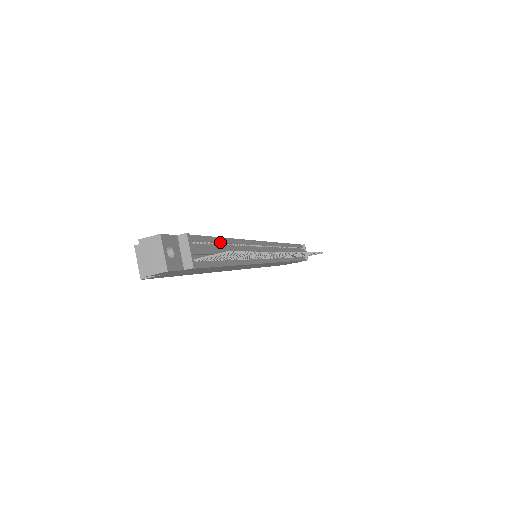
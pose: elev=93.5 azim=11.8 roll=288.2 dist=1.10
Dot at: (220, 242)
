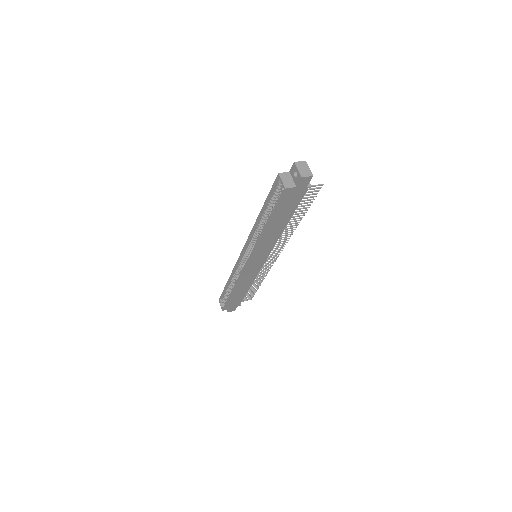
Dot at: occluded
